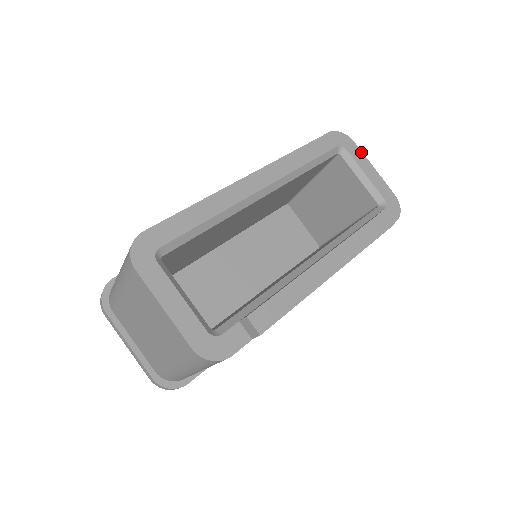
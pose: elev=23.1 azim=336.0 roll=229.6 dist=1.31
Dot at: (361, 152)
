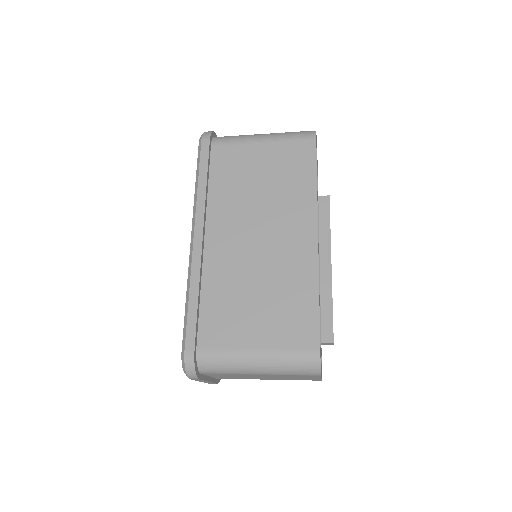
Dot at: occluded
